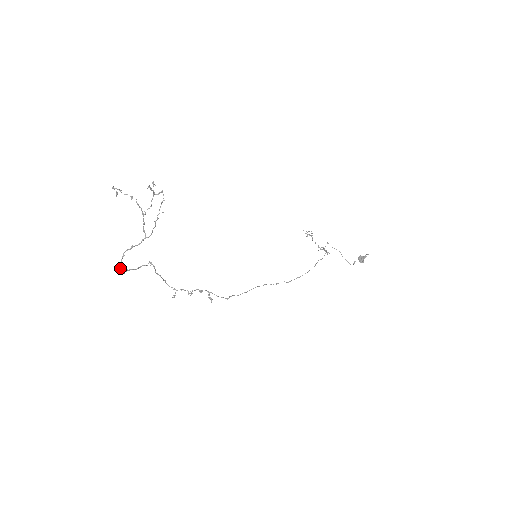
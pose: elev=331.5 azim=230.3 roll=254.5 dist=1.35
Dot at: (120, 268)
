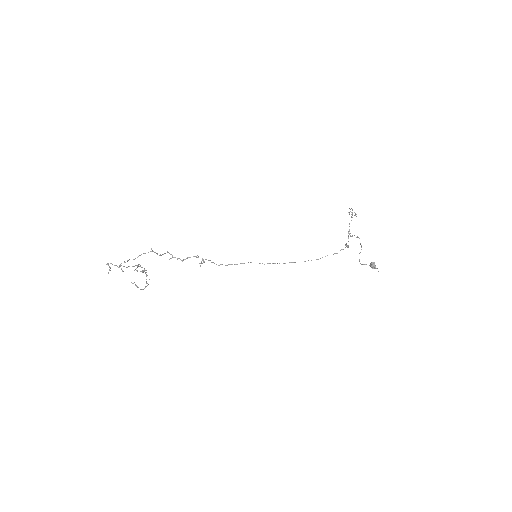
Dot at: (119, 266)
